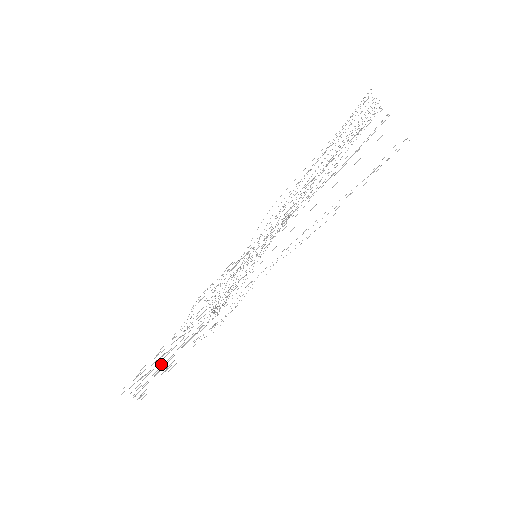
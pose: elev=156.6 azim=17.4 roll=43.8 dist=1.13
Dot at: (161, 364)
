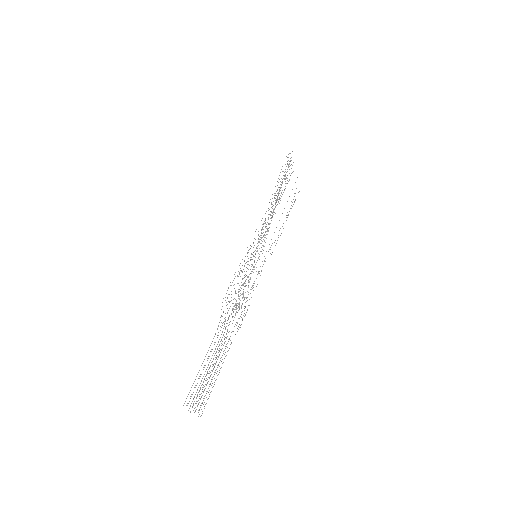
Dot at: (212, 366)
